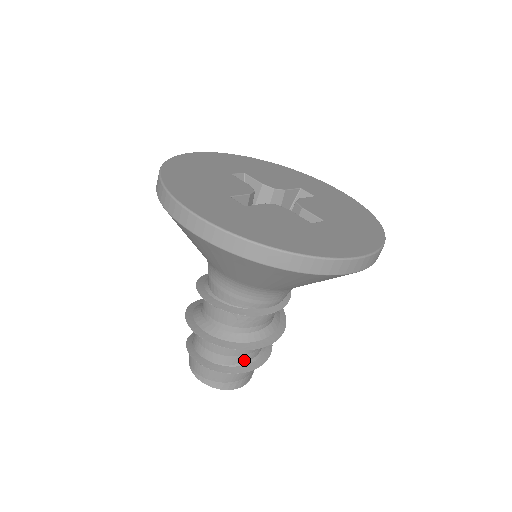
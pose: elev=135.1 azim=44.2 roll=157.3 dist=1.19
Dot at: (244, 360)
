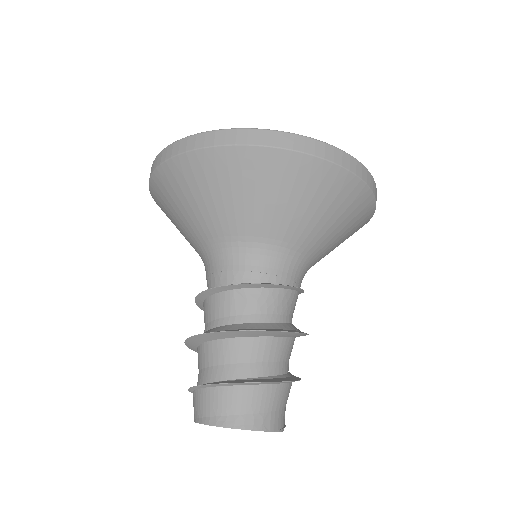
Dot at: (266, 372)
